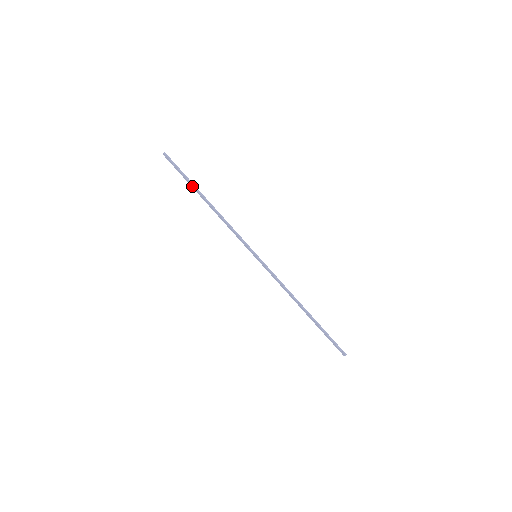
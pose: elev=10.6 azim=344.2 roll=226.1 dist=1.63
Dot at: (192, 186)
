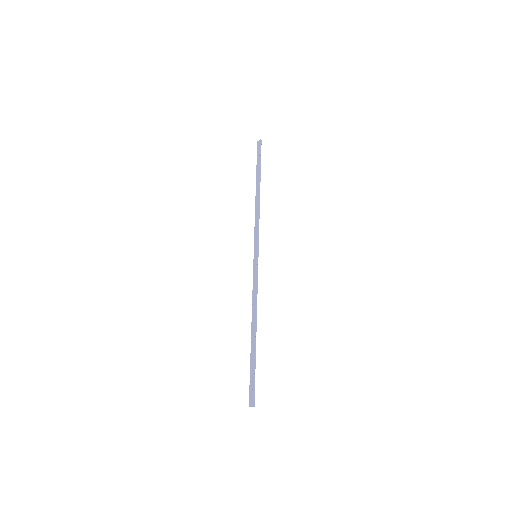
Dot at: (258, 173)
